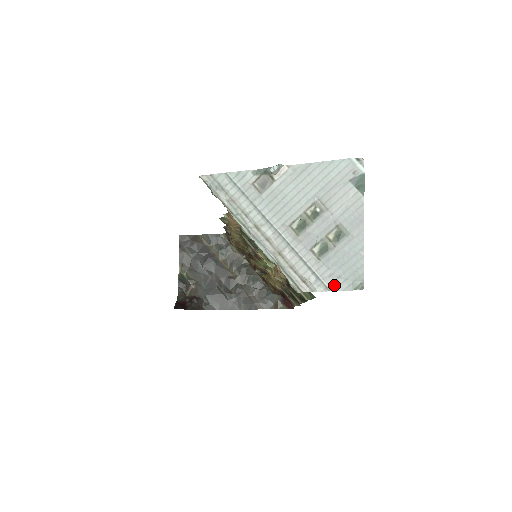
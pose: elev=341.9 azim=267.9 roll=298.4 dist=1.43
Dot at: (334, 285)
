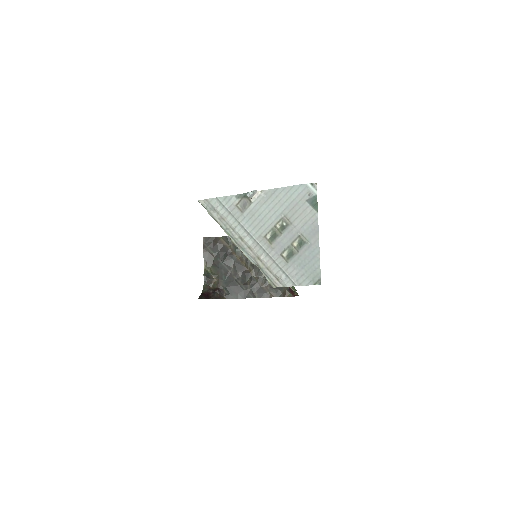
Dot at: (299, 281)
